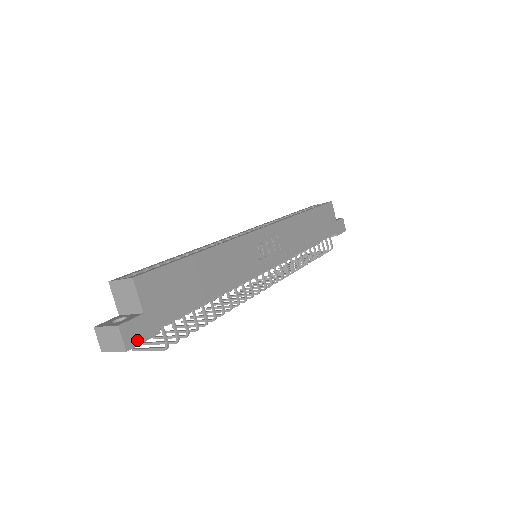
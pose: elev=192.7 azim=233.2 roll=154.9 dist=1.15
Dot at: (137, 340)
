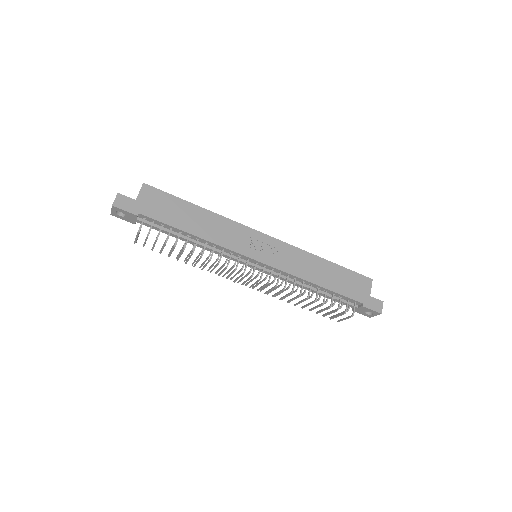
Dot at: (122, 206)
